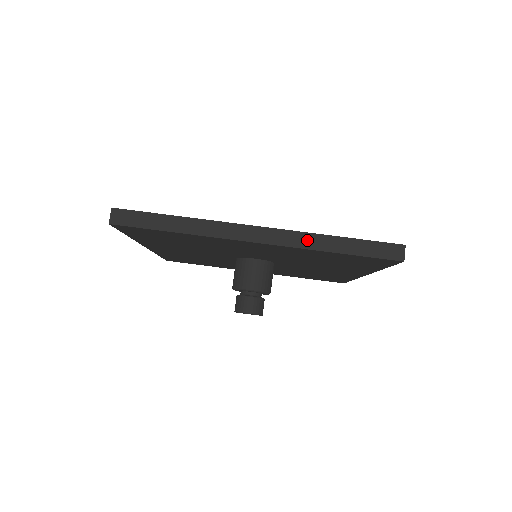
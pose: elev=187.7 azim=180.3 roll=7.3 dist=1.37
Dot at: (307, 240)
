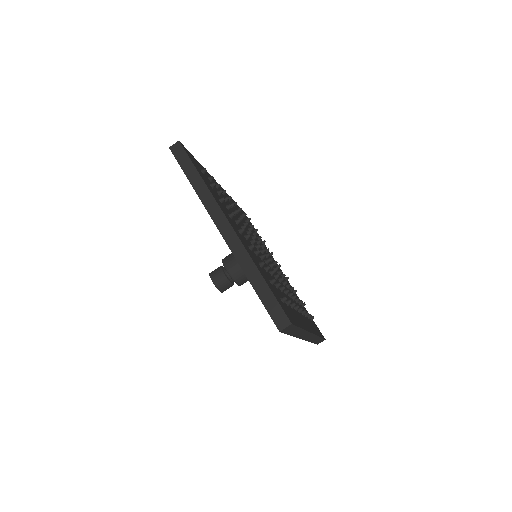
Dot at: (244, 259)
